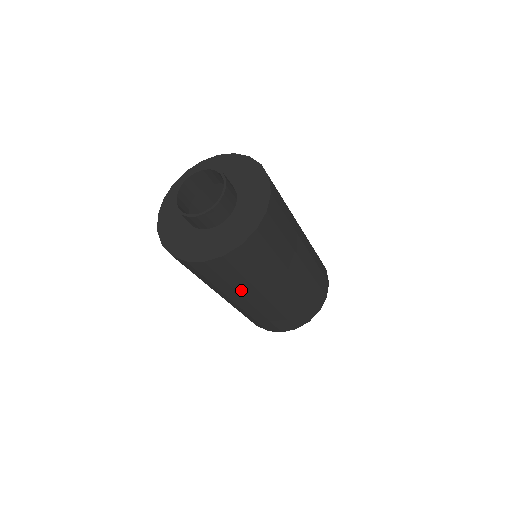
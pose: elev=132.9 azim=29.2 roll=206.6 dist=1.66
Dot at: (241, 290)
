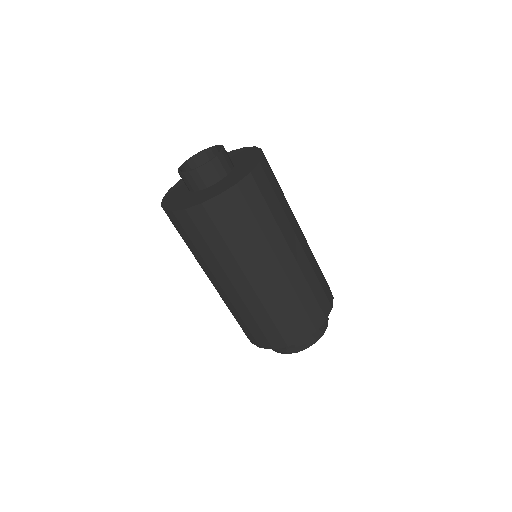
Dot at: (239, 257)
